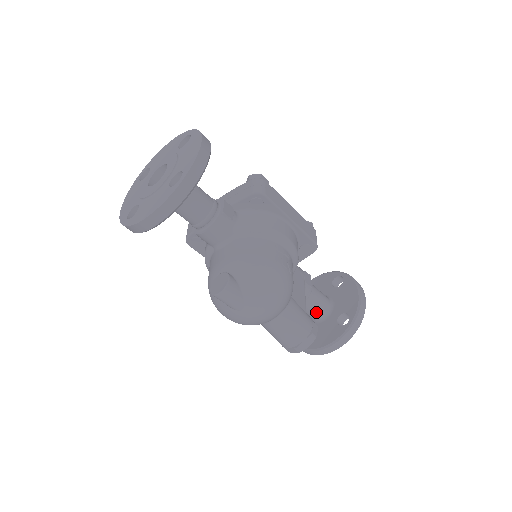
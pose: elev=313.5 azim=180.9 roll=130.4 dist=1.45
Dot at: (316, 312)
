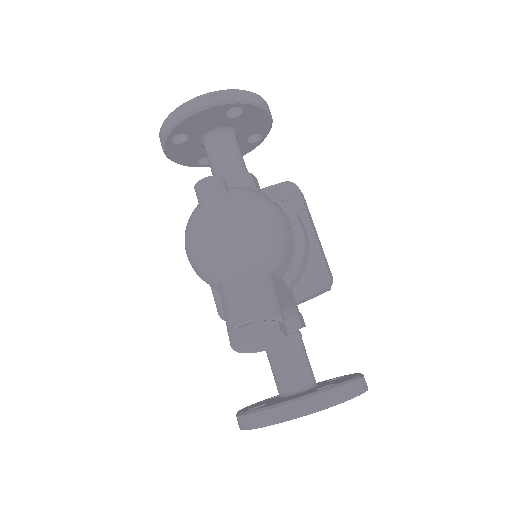
Dot at: (292, 373)
